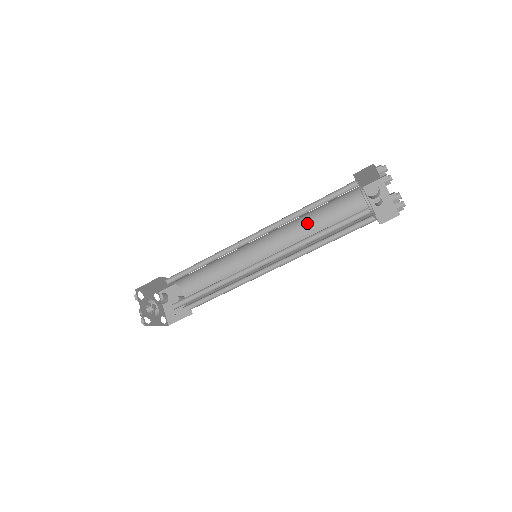
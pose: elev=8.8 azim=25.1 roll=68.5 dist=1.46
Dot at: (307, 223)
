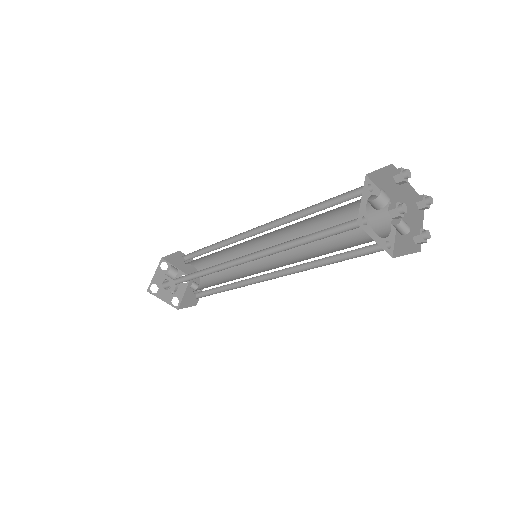
Dot at: occluded
